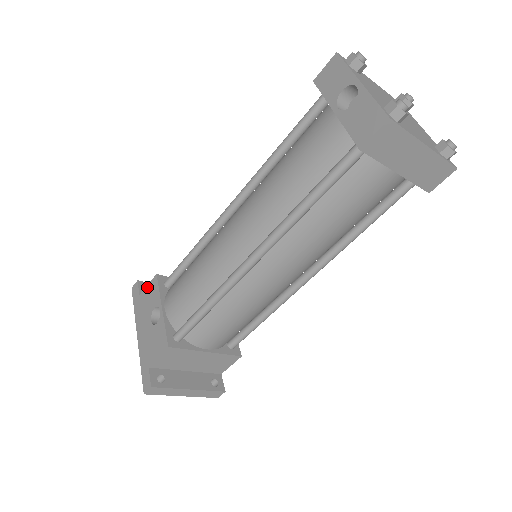
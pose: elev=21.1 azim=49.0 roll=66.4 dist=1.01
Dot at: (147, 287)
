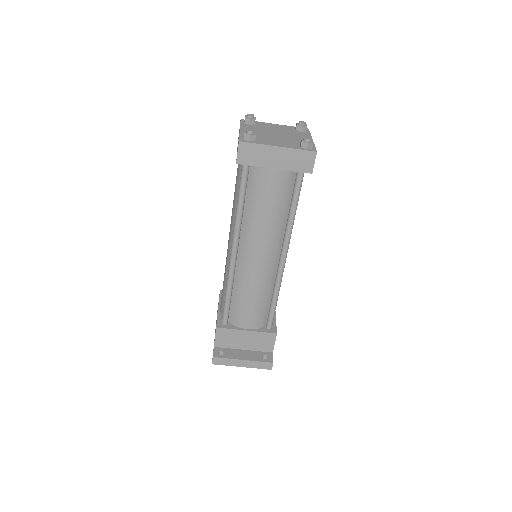
Dot at: occluded
